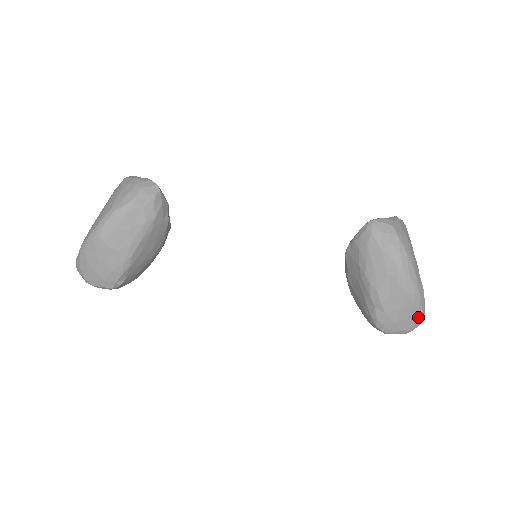
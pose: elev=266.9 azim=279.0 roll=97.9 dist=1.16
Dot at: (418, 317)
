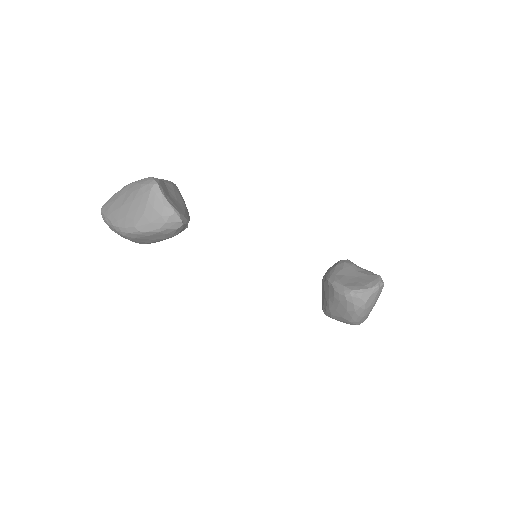
Dot at: occluded
